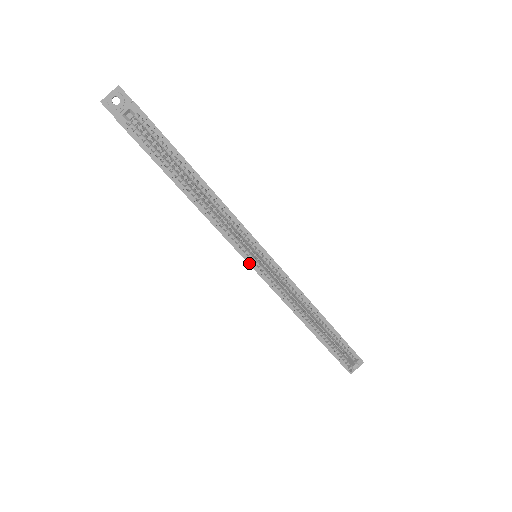
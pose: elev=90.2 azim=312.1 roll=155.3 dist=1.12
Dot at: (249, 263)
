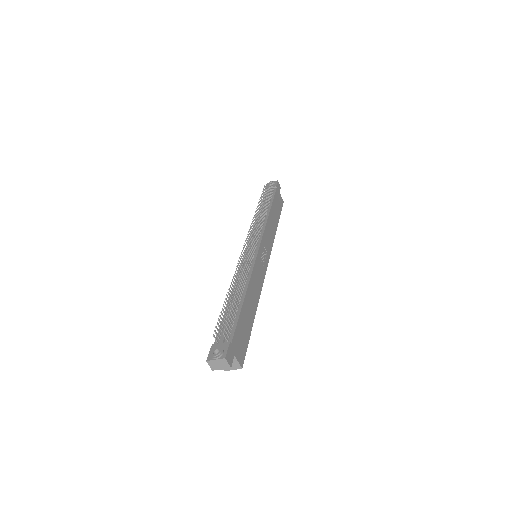
Dot at: occluded
